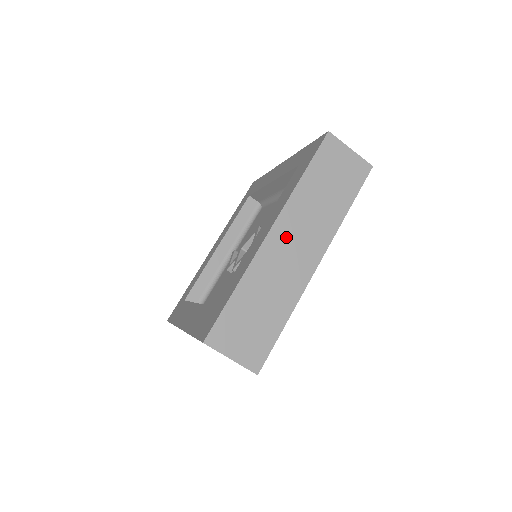
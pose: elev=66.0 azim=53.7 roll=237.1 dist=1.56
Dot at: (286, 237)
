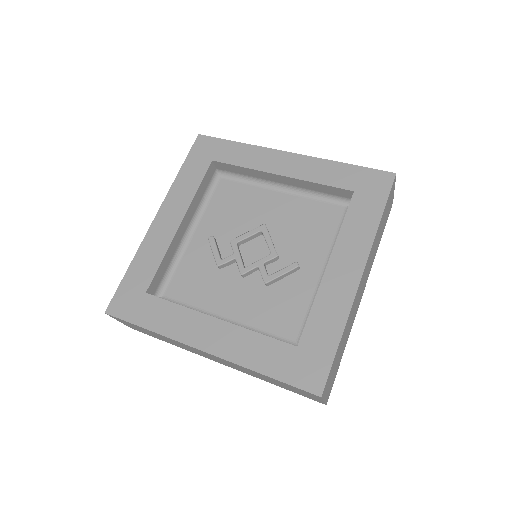
Dot at: (363, 278)
